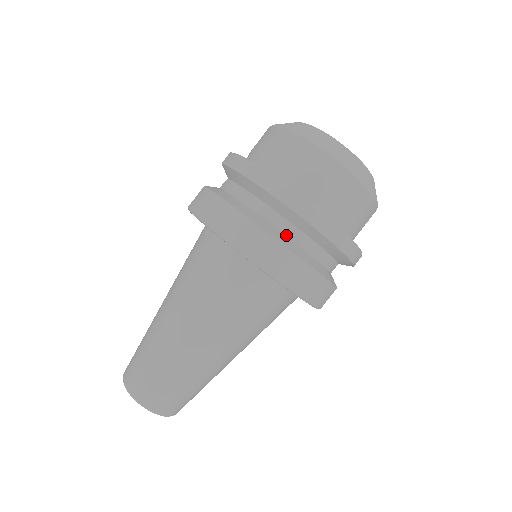
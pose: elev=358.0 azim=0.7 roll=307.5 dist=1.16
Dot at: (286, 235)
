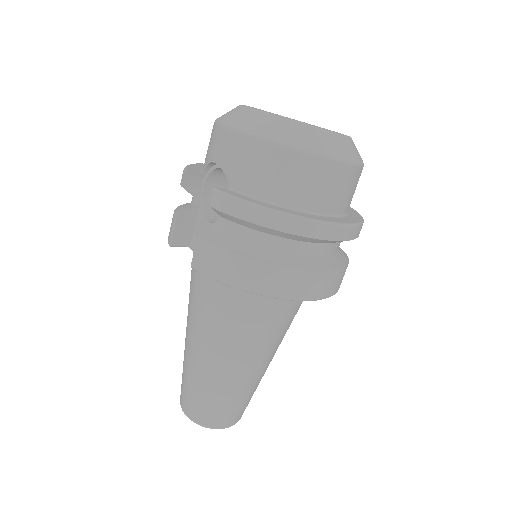
Dot at: (321, 256)
